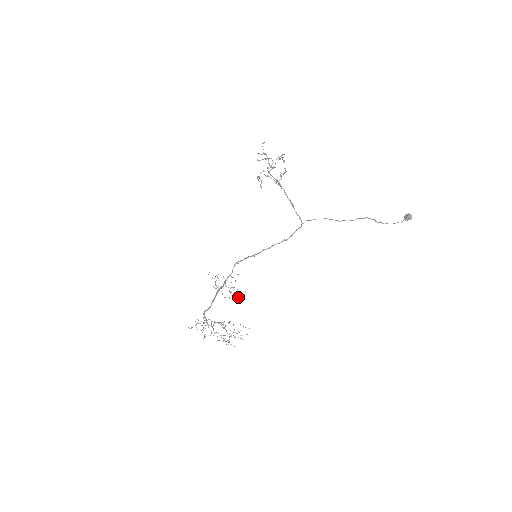
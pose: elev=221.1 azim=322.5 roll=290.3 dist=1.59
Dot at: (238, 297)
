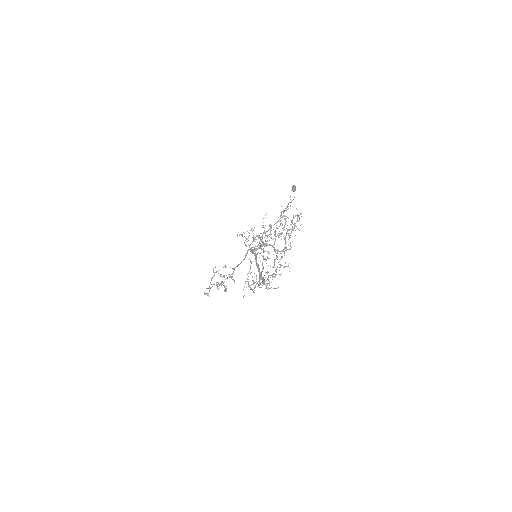
Dot at: (276, 255)
